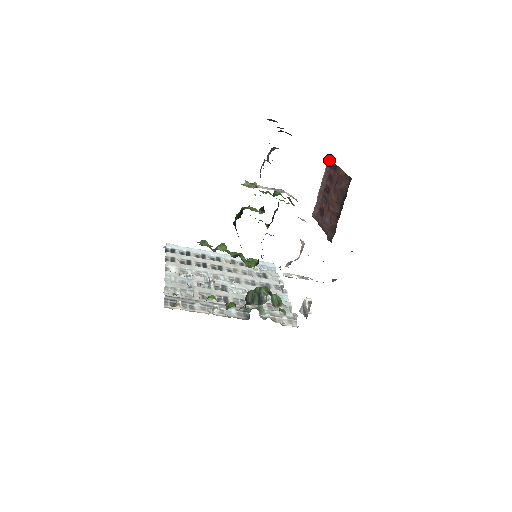
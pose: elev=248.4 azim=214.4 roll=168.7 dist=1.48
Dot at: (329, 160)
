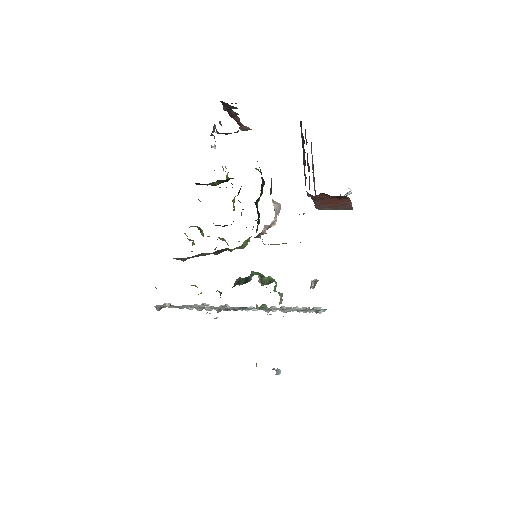
Dot at: (311, 145)
